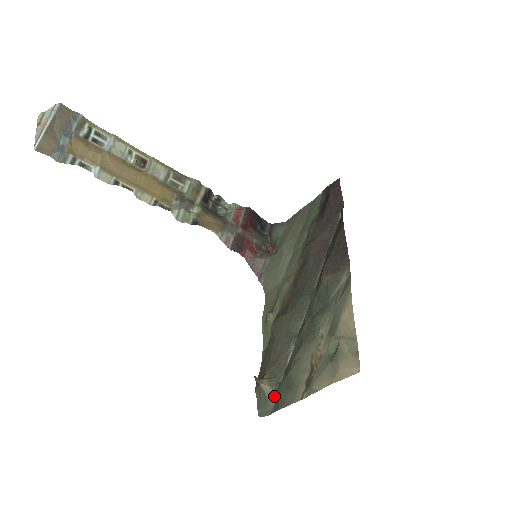
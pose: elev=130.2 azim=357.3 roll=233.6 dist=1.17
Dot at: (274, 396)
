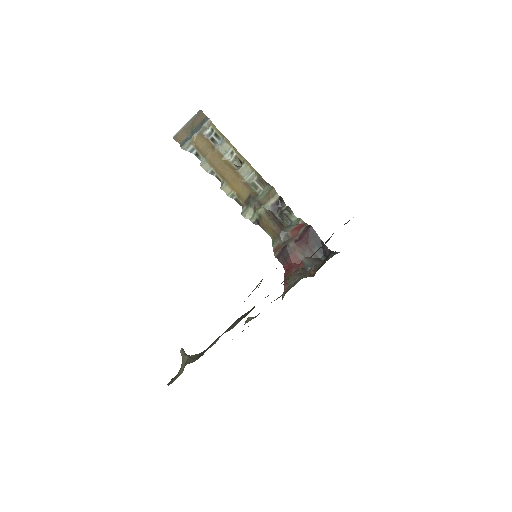
Dot at: occluded
